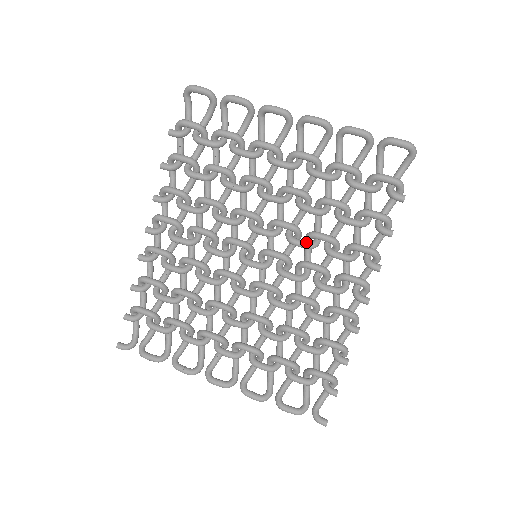
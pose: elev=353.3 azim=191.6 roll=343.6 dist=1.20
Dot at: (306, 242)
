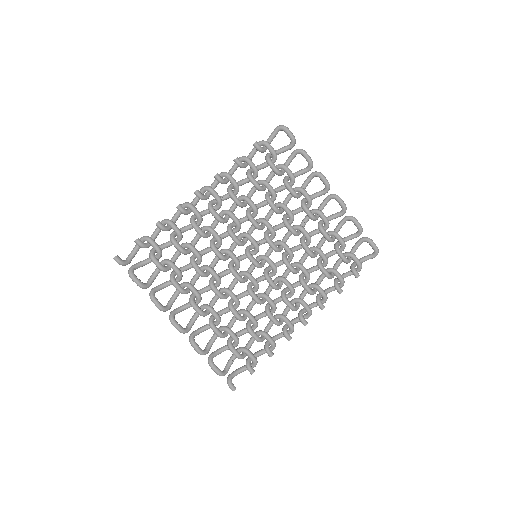
Dot at: (293, 267)
